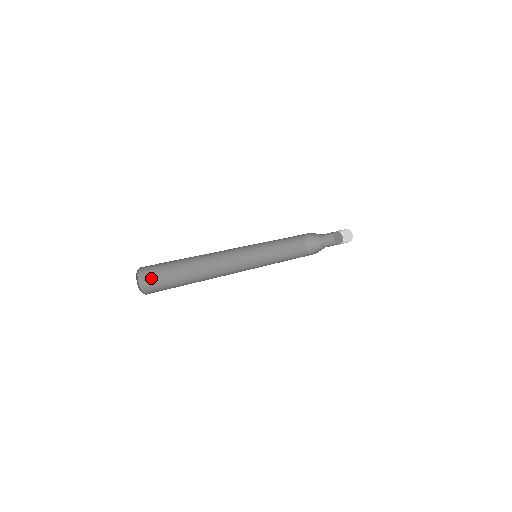
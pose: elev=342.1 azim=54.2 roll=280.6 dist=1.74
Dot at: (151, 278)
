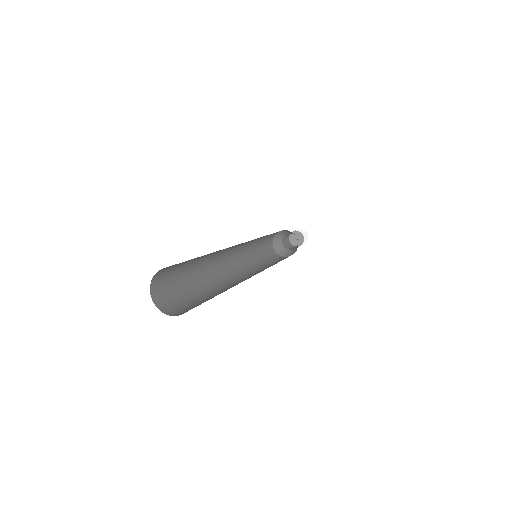
Dot at: (169, 301)
